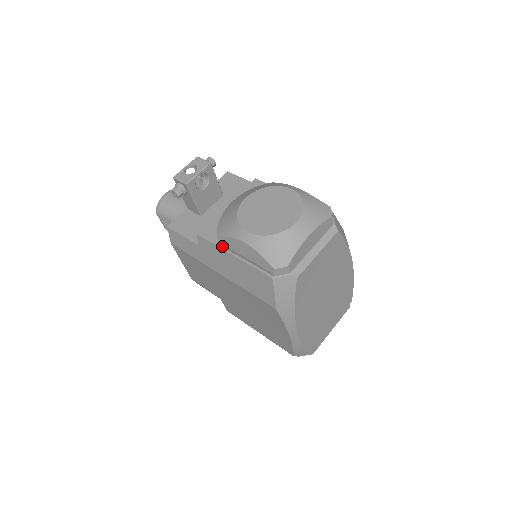
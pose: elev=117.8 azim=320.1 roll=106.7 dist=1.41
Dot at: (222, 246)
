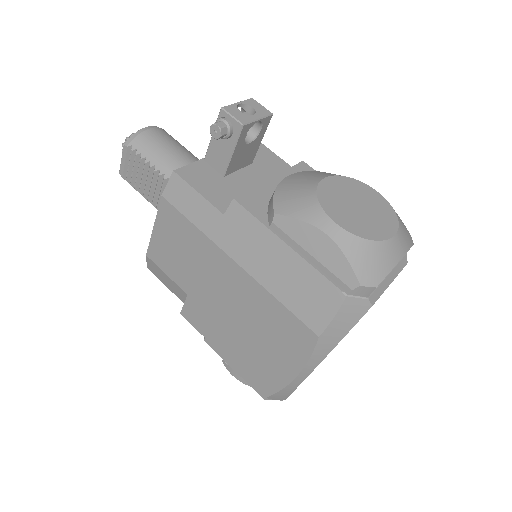
Dot at: (273, 228)
